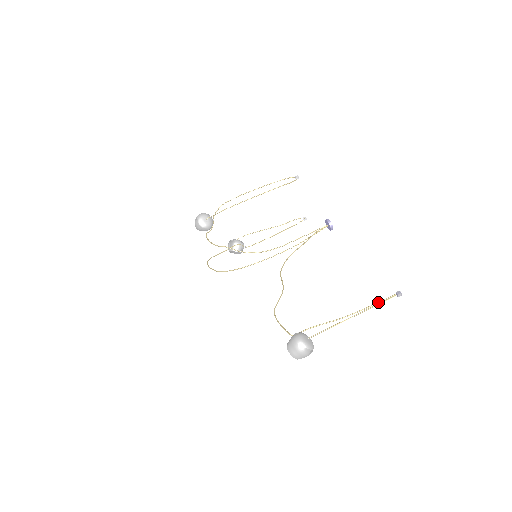
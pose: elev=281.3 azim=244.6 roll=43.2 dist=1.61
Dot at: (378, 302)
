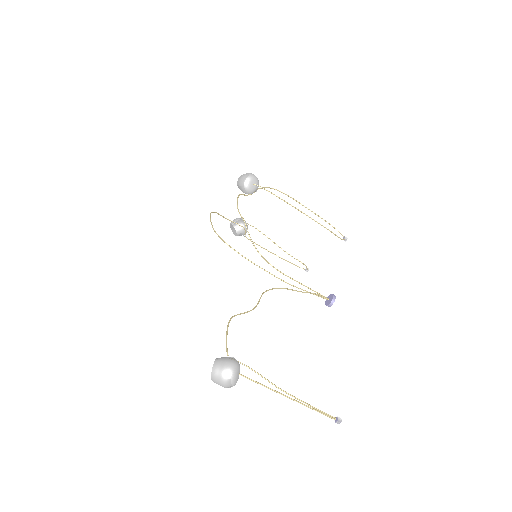
Dot at: (318, 409)
